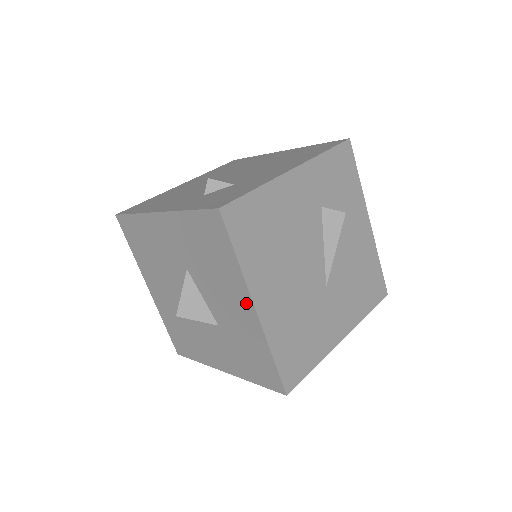
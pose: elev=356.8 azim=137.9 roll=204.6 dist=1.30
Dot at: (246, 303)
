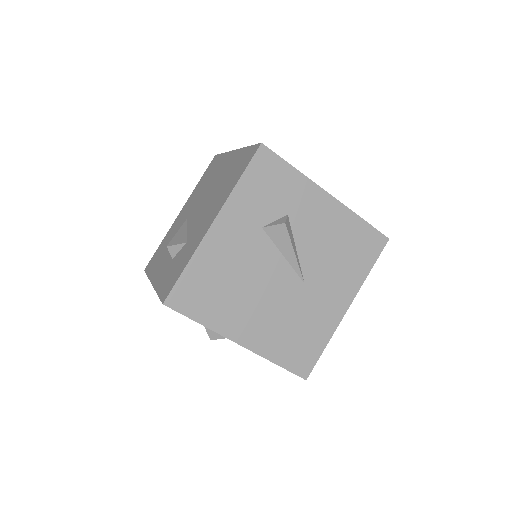
Dot at: occluded
